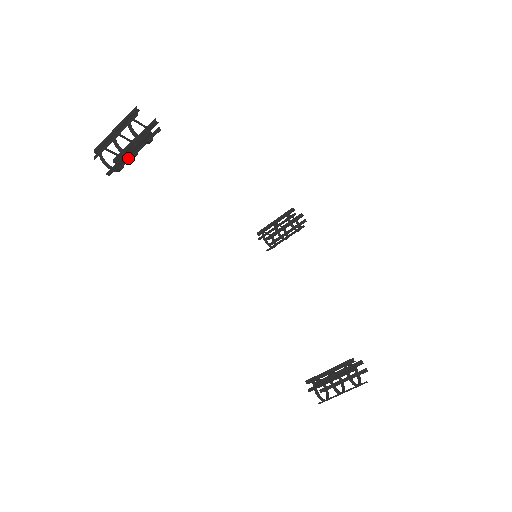
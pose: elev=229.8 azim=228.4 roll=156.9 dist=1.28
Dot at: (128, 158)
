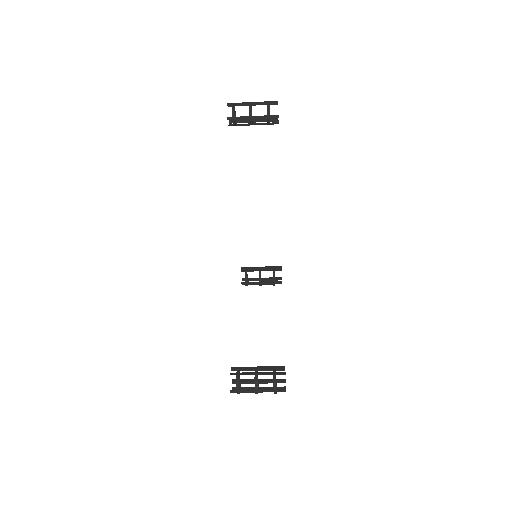
Dot at: (243, 124)
